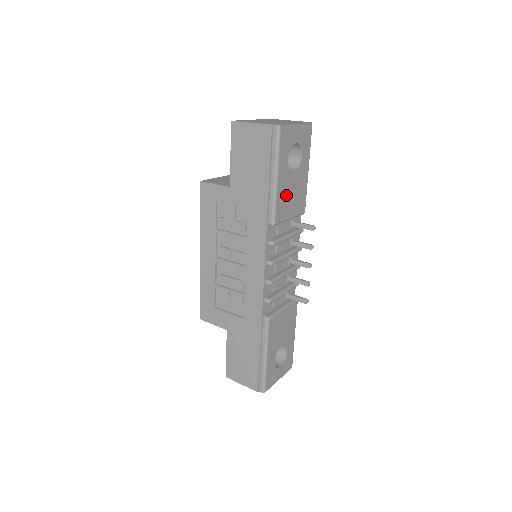
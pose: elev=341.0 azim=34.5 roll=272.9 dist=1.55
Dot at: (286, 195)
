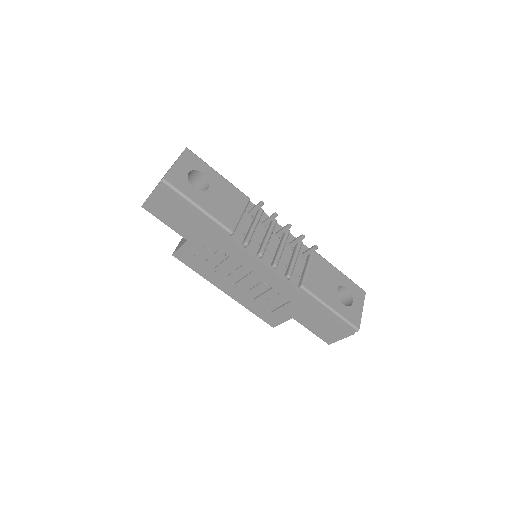
Dot at: (220, 207)
